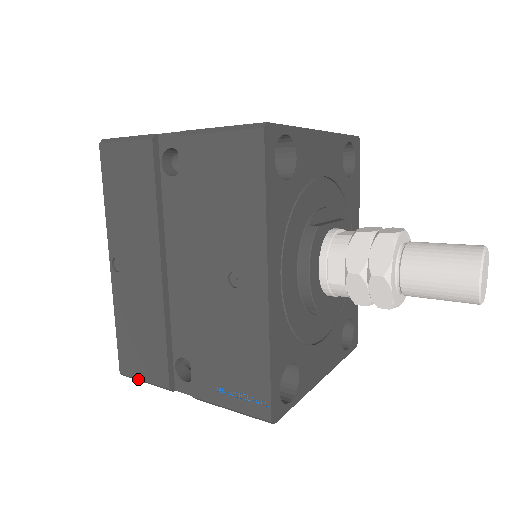
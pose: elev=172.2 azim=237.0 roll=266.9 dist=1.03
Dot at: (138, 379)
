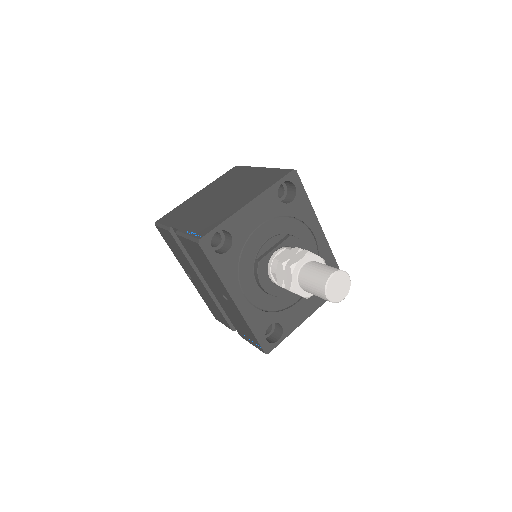
Dot at: (222, 323)
